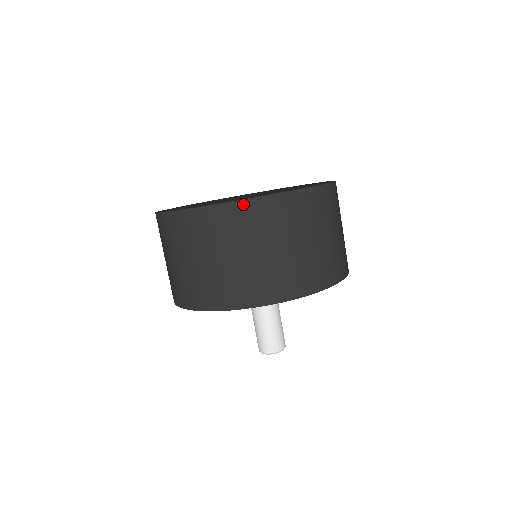
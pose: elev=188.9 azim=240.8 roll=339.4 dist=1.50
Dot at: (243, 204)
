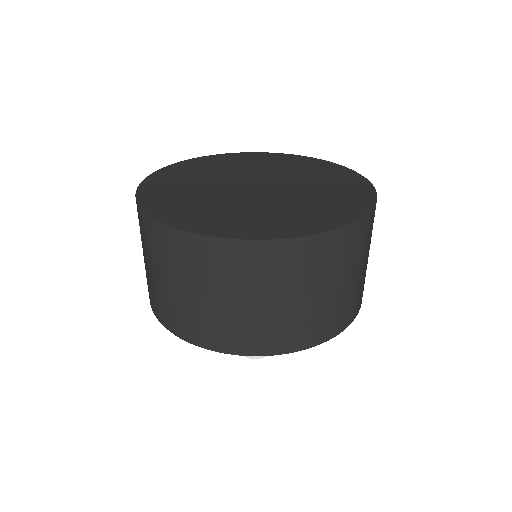
Dot at: (263, 245)
